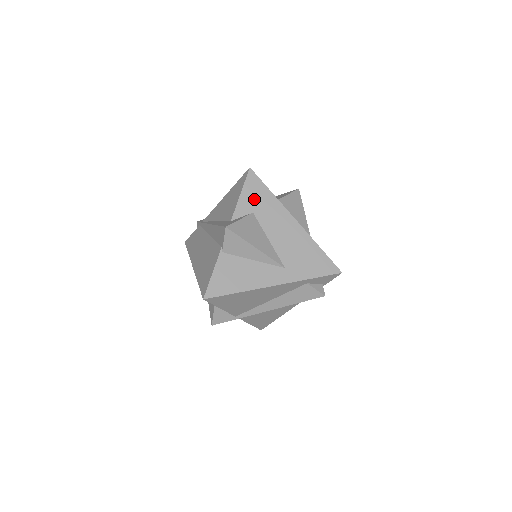
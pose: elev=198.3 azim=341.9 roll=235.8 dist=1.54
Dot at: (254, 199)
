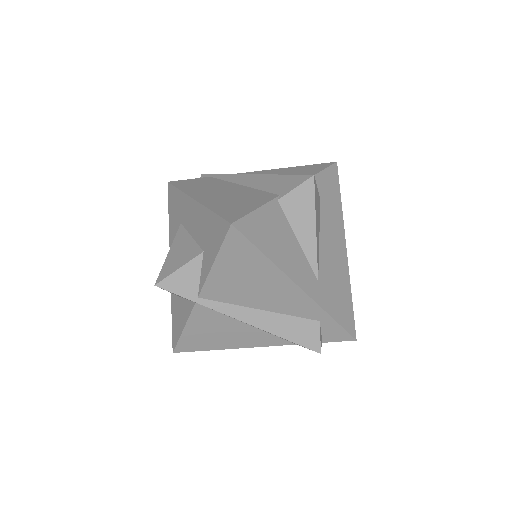
Dot at: (327, 190)
